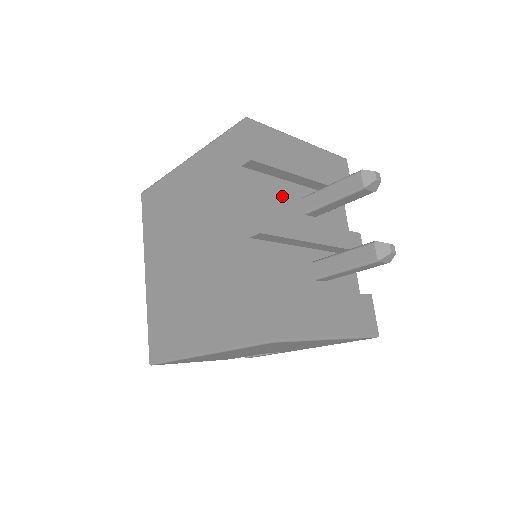
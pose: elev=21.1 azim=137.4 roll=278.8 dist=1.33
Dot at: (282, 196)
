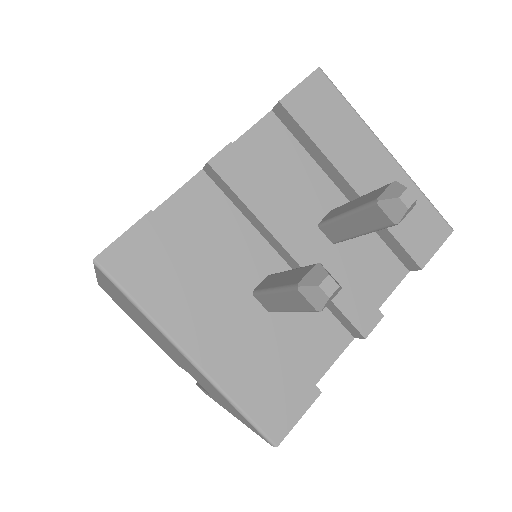
Dot at: (301, 181)
